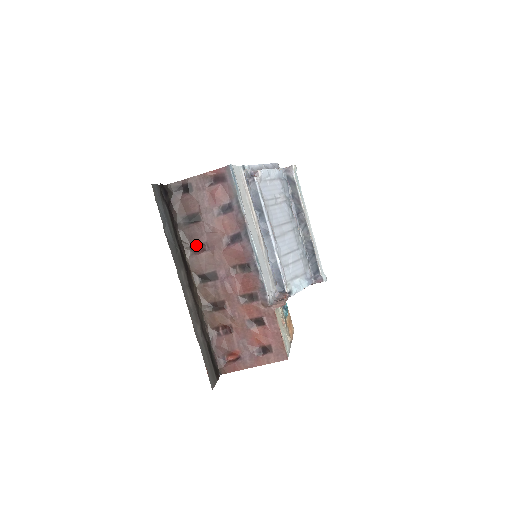
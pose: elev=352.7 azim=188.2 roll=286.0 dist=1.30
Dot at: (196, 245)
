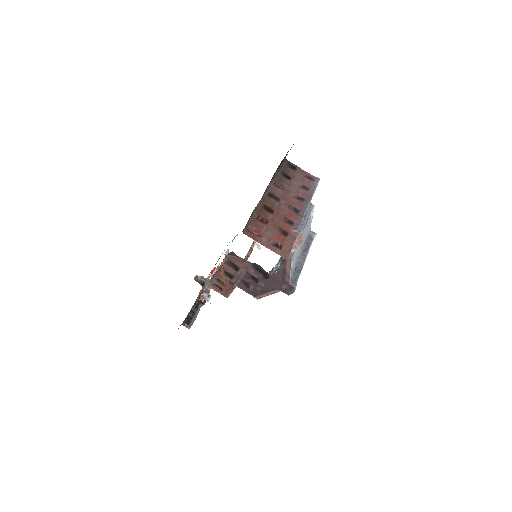
Dot at: (278, 184)
